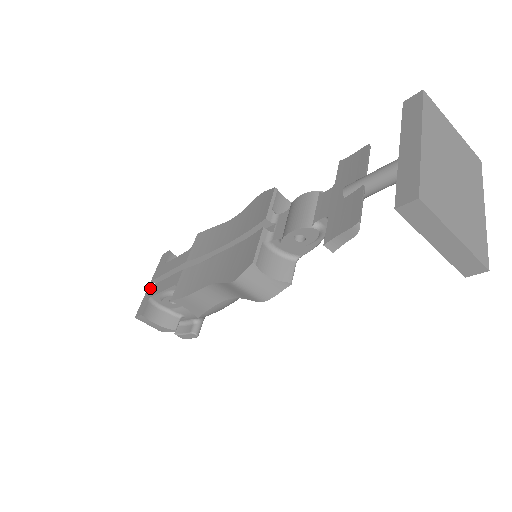
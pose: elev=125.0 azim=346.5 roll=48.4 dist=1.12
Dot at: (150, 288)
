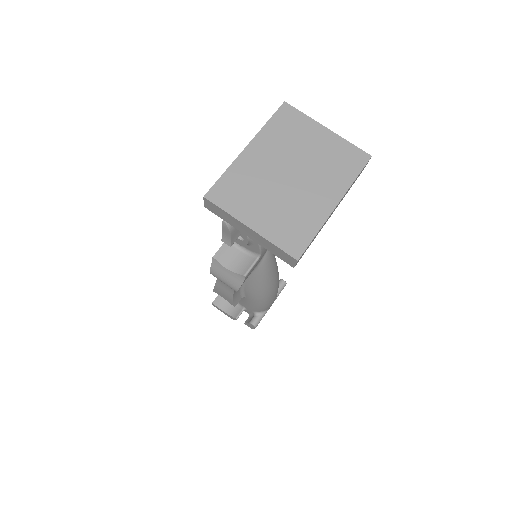
Dot at: occluded
